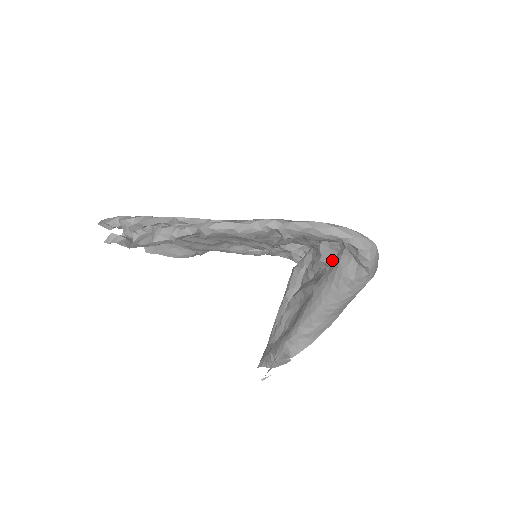
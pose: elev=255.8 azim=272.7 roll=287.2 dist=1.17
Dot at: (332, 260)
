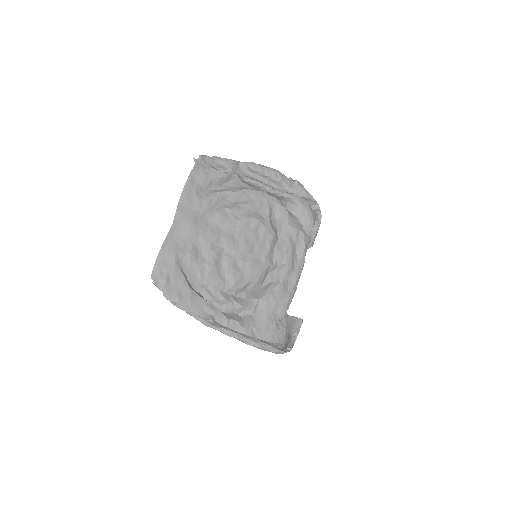
Dot at: occluded
